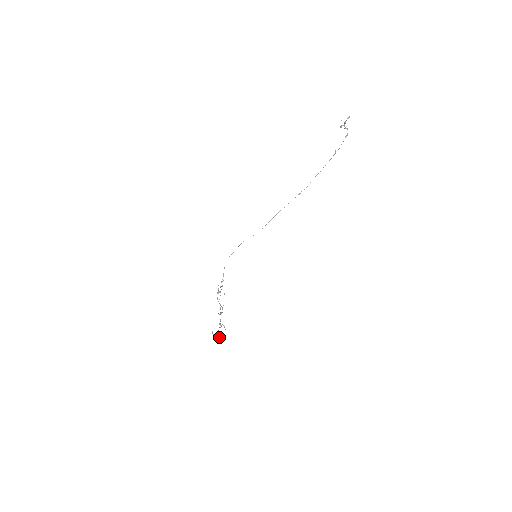
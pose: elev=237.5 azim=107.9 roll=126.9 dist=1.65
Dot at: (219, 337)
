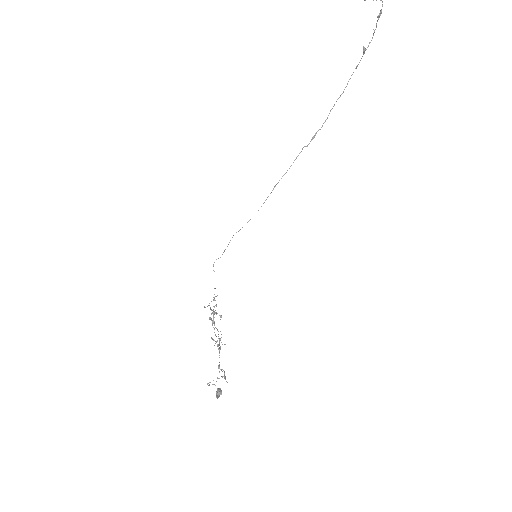
Dot at: (217, 393)
